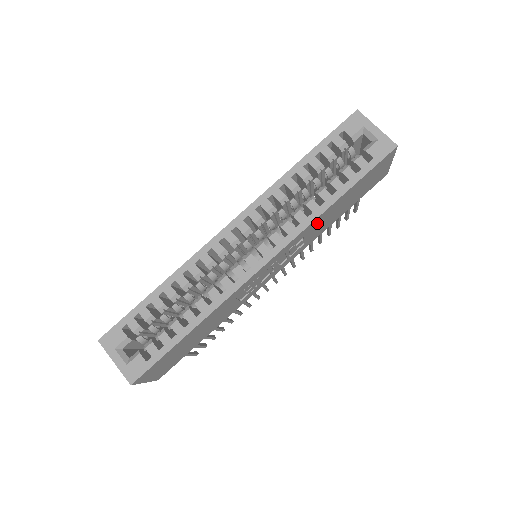
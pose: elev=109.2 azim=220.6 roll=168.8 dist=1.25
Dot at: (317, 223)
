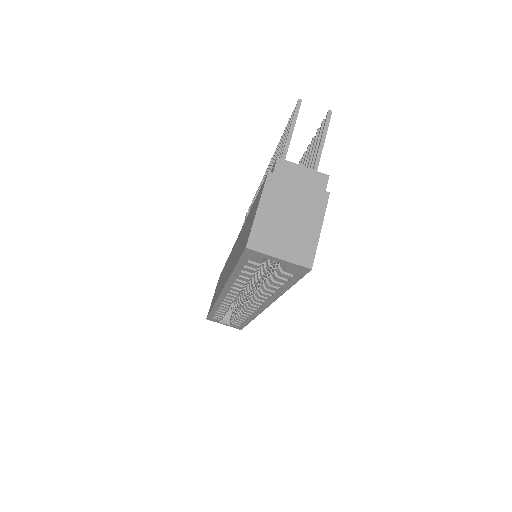
Dot at: occluded
